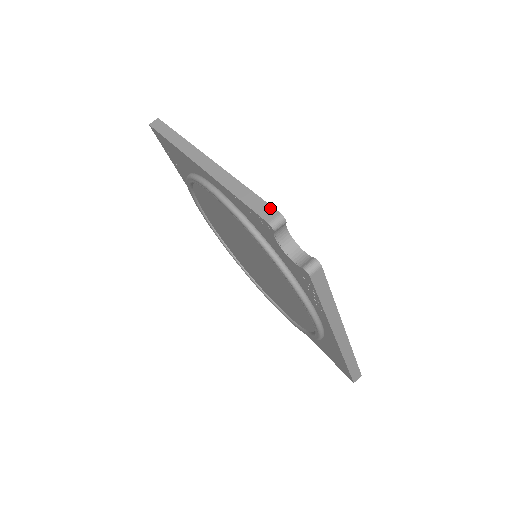
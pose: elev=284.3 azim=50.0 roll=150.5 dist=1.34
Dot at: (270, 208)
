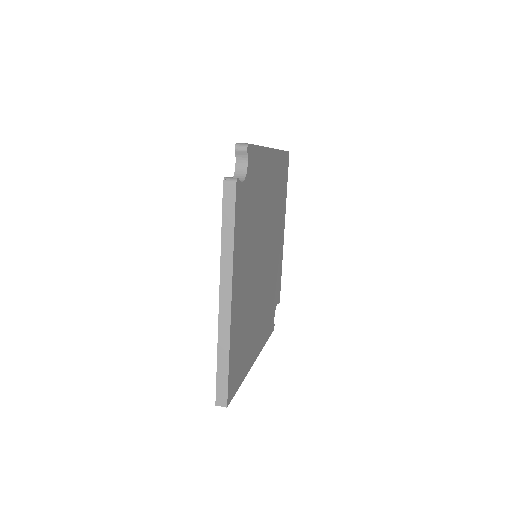
Dot at: (250, 144)
